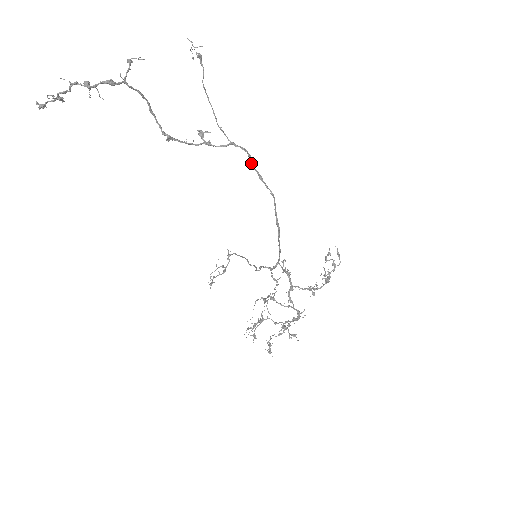
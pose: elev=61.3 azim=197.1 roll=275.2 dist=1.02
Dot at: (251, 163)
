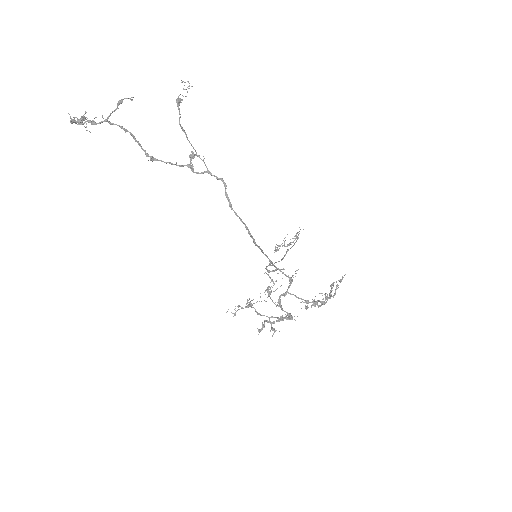
Dot at: (225, 191)
